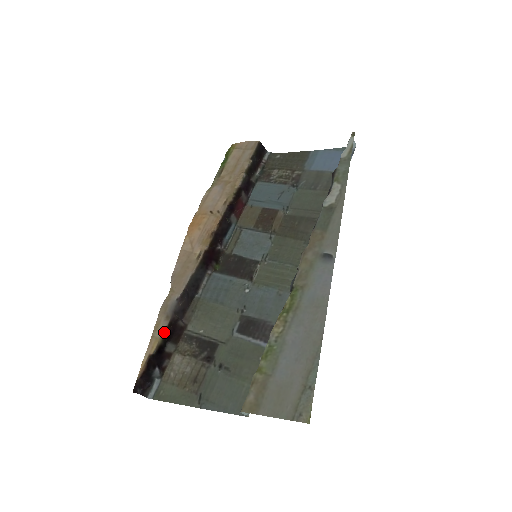
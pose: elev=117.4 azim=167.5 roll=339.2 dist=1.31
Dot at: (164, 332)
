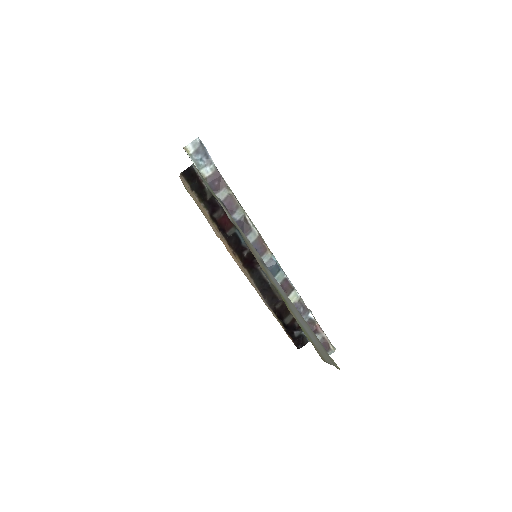
Dot at: (277, 318)
